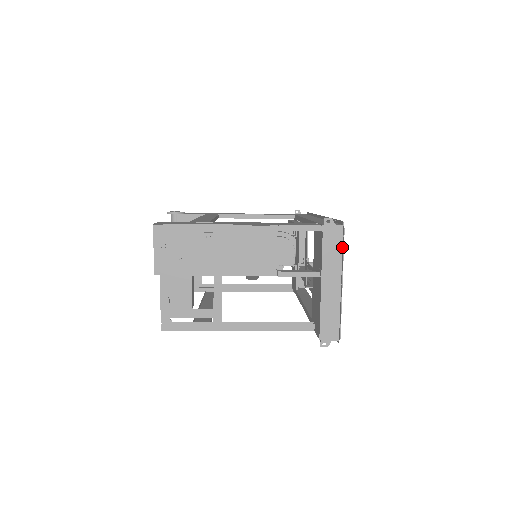
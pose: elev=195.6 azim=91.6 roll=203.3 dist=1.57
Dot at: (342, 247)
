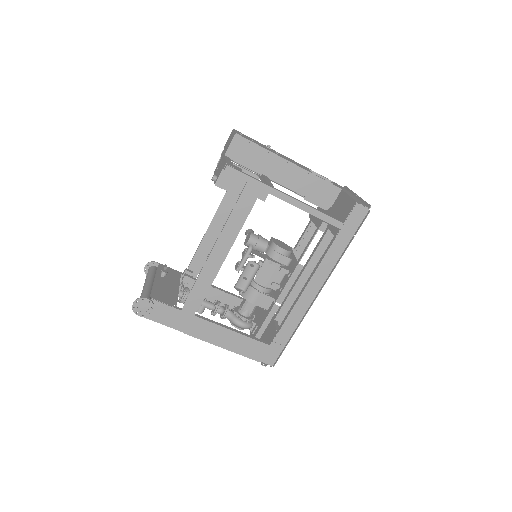
Dot at: (347, 190)
